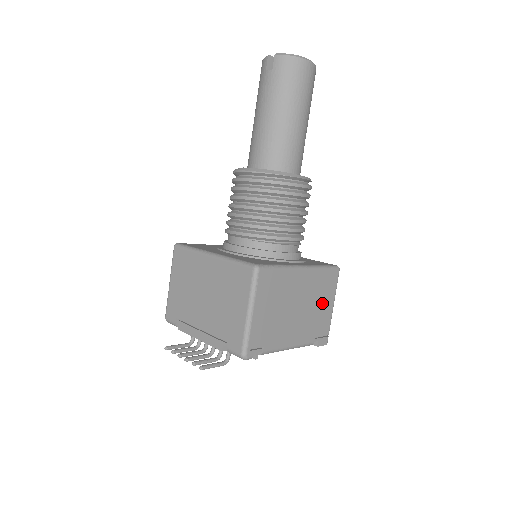
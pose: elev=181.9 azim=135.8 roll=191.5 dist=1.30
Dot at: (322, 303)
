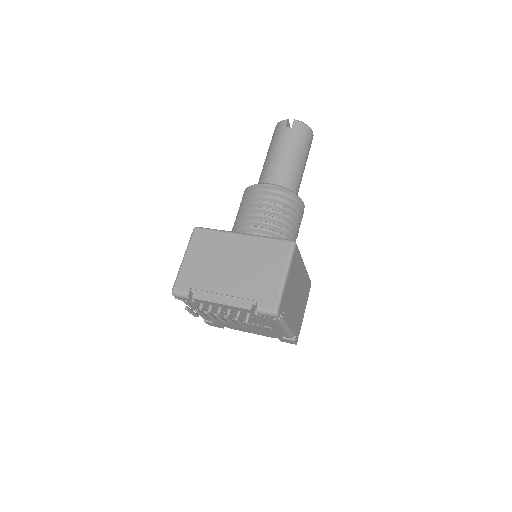
Dot at: (303, 304)
